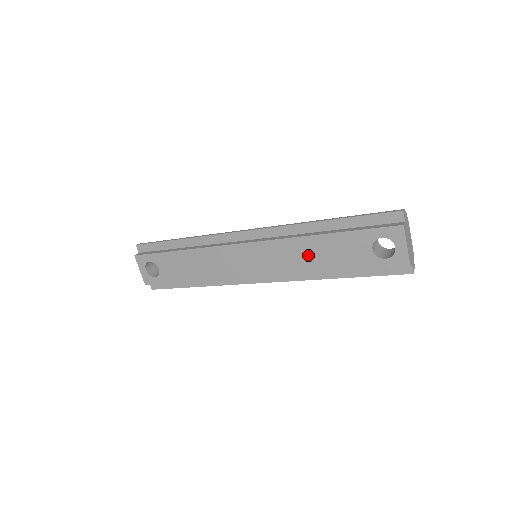
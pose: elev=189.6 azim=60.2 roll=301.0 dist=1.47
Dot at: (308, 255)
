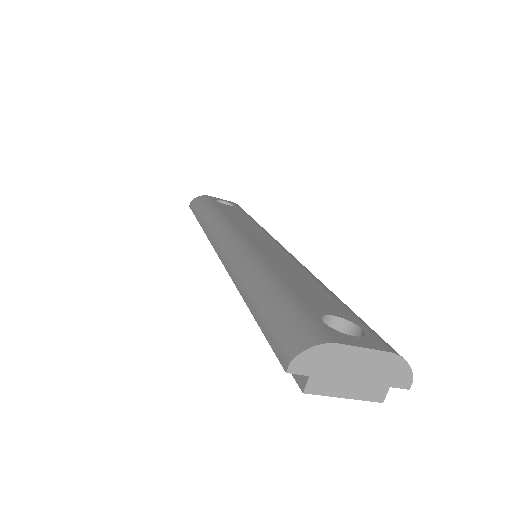
Dot at: occluded
